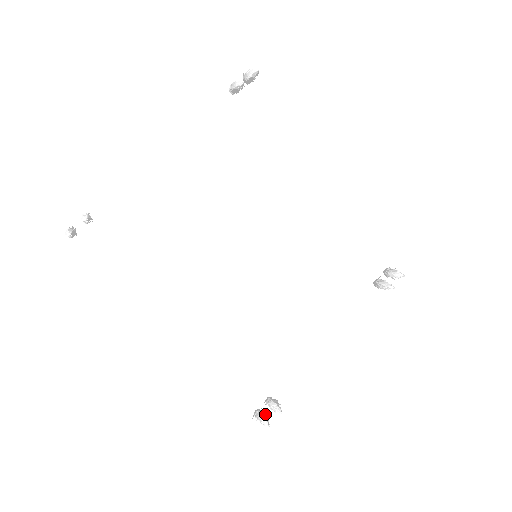
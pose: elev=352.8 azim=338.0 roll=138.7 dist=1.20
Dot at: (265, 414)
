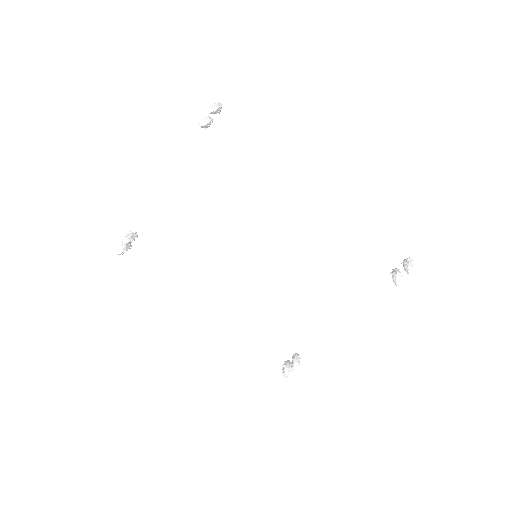
Dot at: (287, 368)
